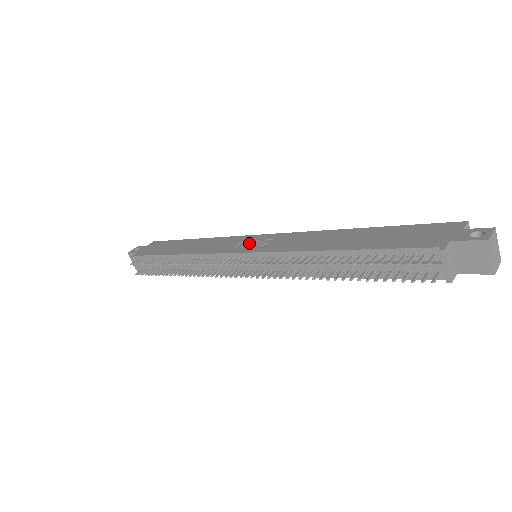
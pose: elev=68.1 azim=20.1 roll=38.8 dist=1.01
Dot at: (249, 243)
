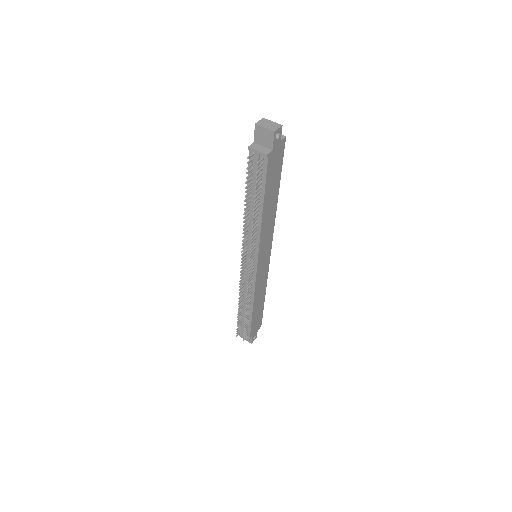
Dot at: occluded
